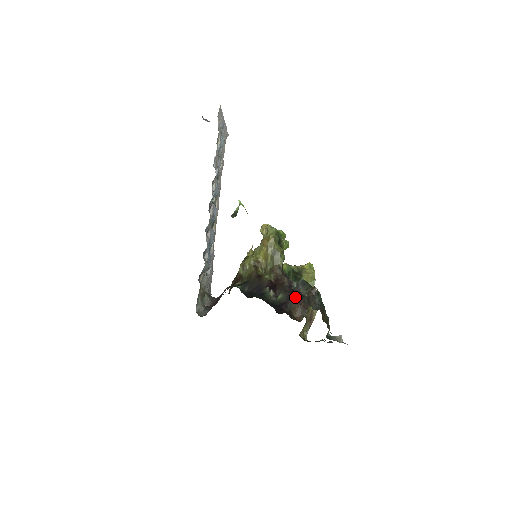
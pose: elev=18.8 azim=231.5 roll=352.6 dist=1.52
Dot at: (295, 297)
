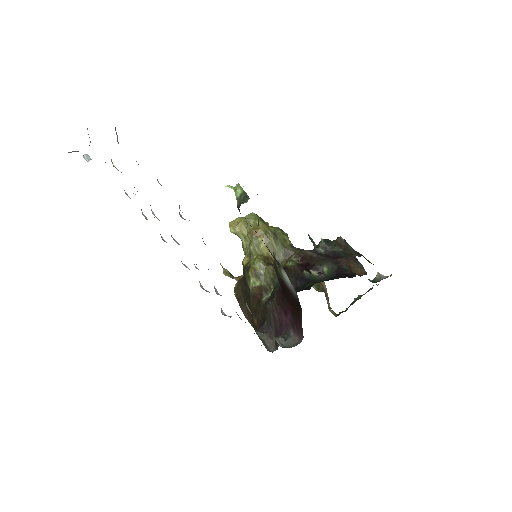
Dot at: (338, 257)
